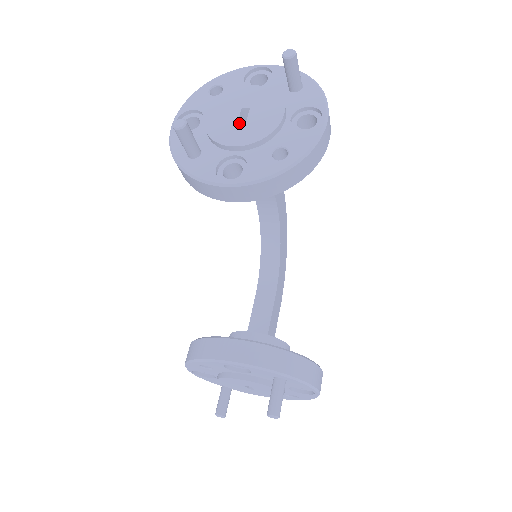
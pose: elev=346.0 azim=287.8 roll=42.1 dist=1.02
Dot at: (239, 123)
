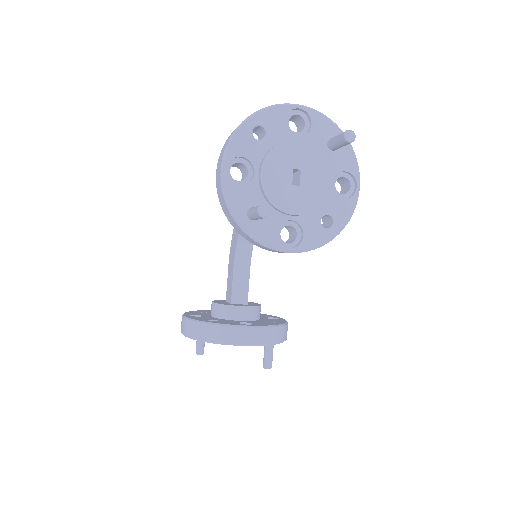
Dot at: (294, 188)
